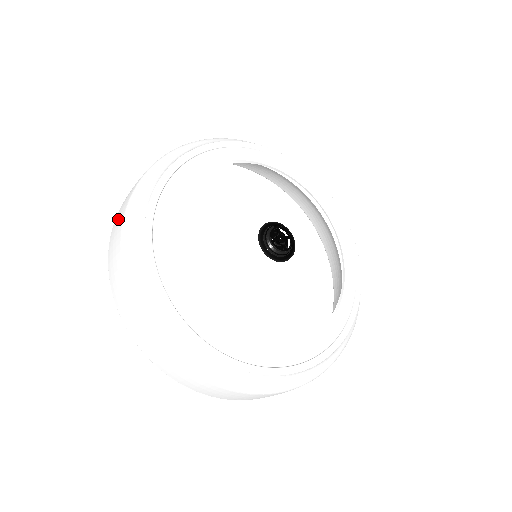
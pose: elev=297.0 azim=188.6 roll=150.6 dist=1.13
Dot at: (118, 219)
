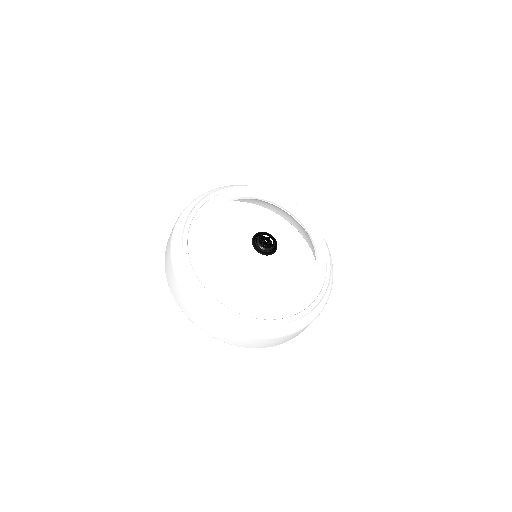
Dot at: (176, 291)
